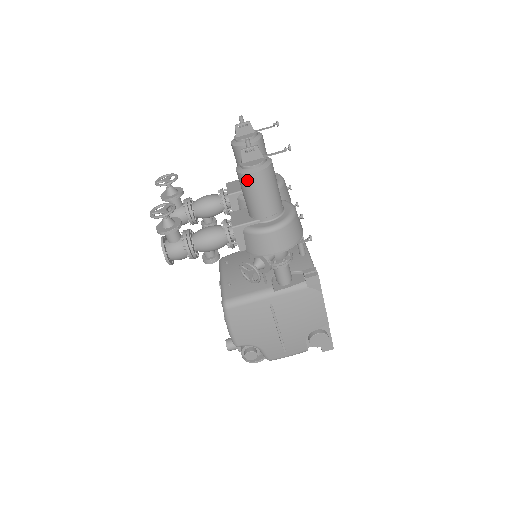
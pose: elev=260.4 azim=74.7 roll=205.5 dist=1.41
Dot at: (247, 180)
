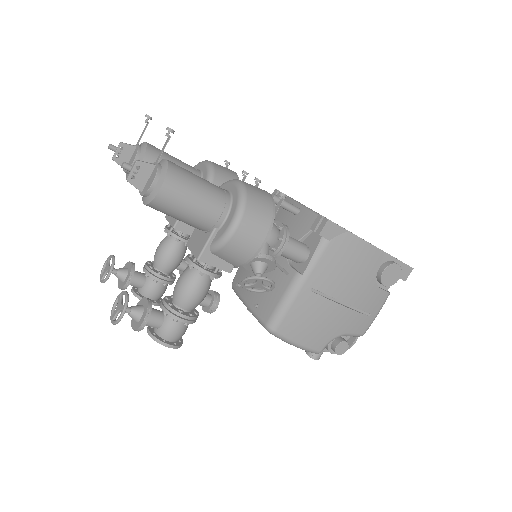
Dot at: (161, 204)
